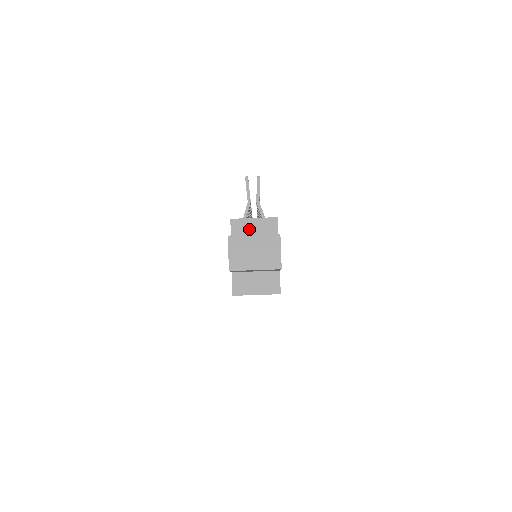
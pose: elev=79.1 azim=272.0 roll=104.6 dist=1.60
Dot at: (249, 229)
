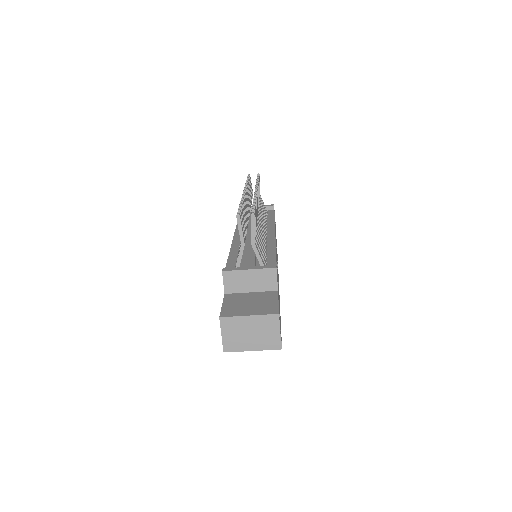
Dot at: (244, 281)
